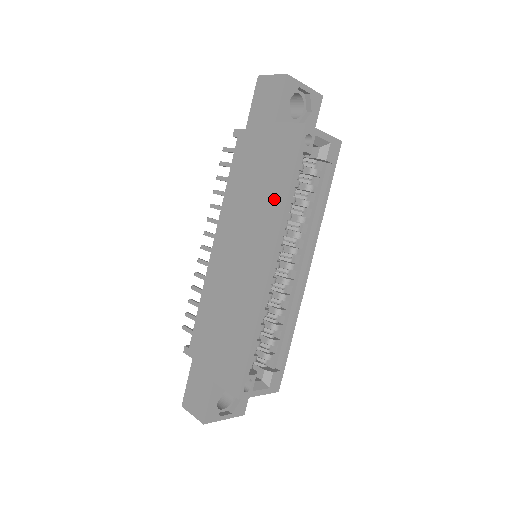
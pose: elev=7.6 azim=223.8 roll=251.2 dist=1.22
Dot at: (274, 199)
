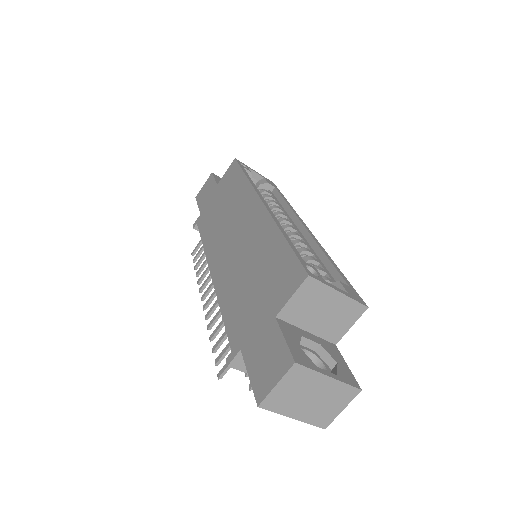
Dot at: (239, 191)
